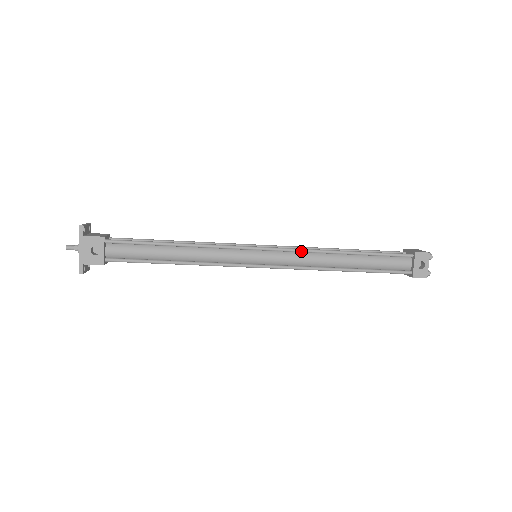
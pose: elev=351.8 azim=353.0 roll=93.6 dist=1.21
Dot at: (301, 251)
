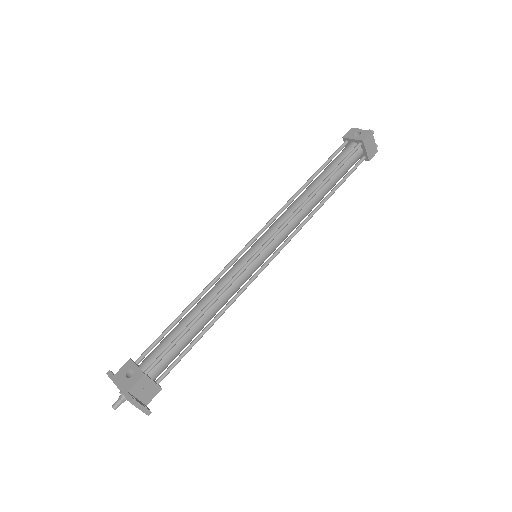
Dot at: (275, 216)
